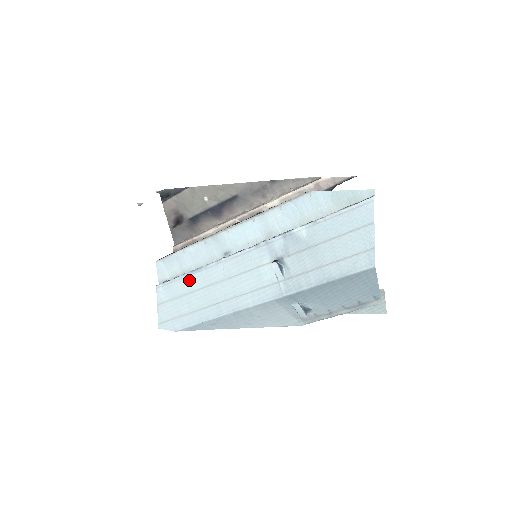
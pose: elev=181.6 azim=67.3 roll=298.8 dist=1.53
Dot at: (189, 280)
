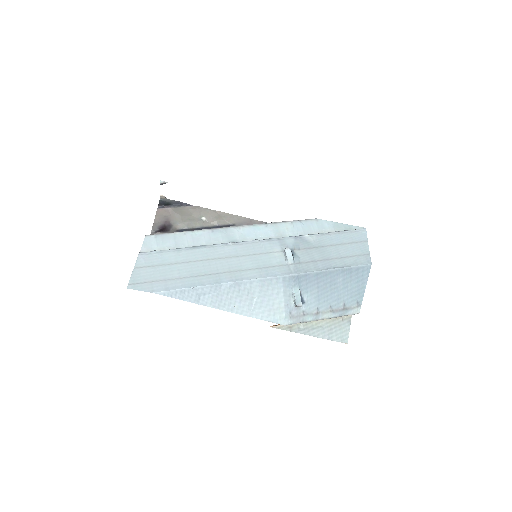
Dot at: (187, 253)
